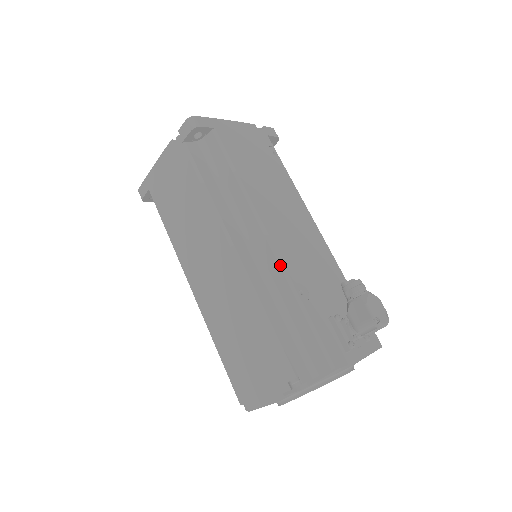
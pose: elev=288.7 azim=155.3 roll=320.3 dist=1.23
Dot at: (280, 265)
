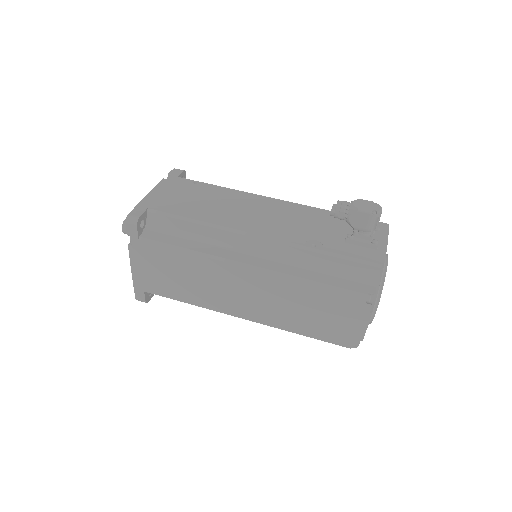
Dot at: (284, 244)
